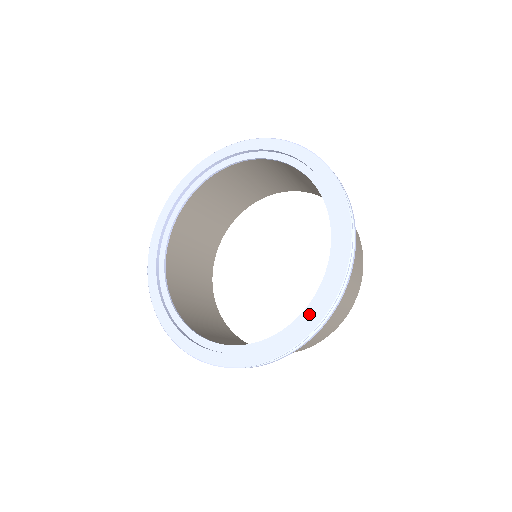
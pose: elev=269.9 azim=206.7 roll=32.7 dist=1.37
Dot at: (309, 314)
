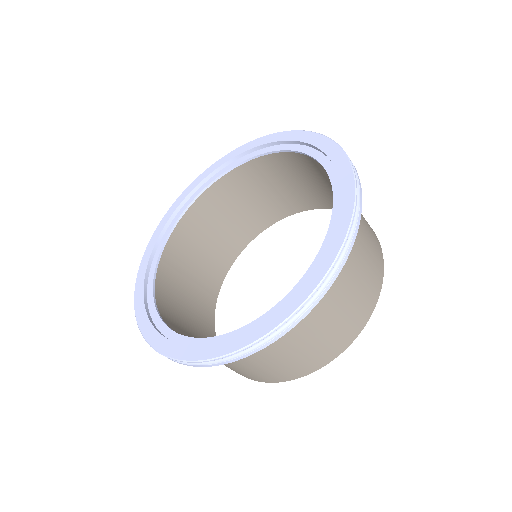
Dot at: (315, 264)
